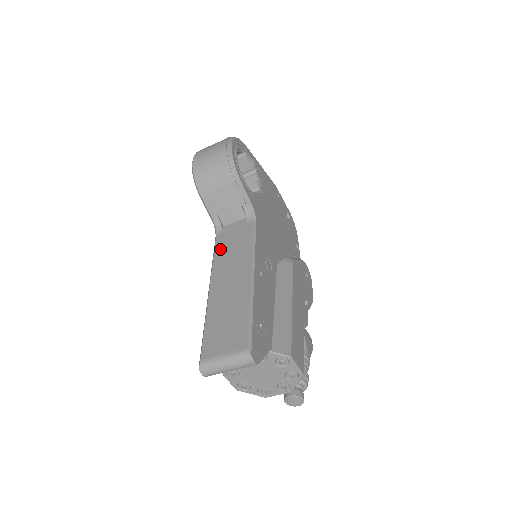
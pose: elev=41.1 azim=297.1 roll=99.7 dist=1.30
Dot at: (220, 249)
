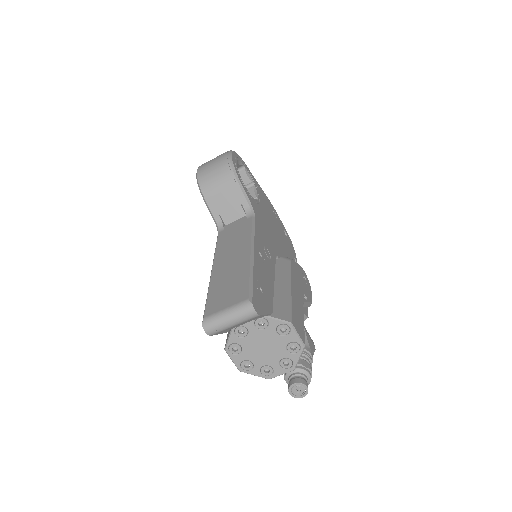
Dot at: (222, 240)
